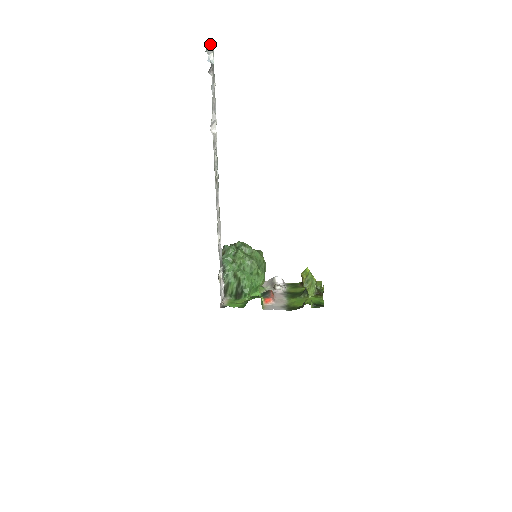
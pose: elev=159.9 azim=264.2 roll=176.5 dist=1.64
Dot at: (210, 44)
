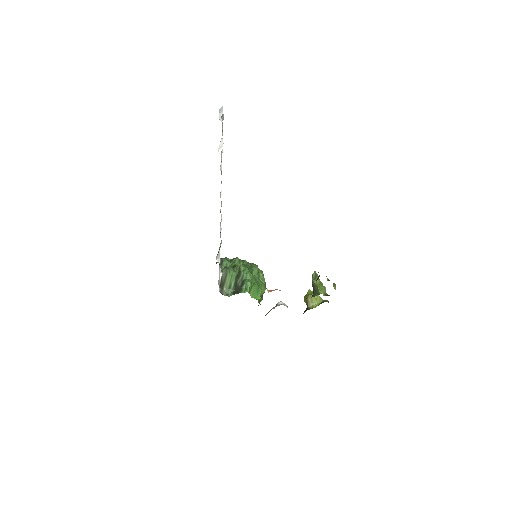
Dot at: (222, 110)
